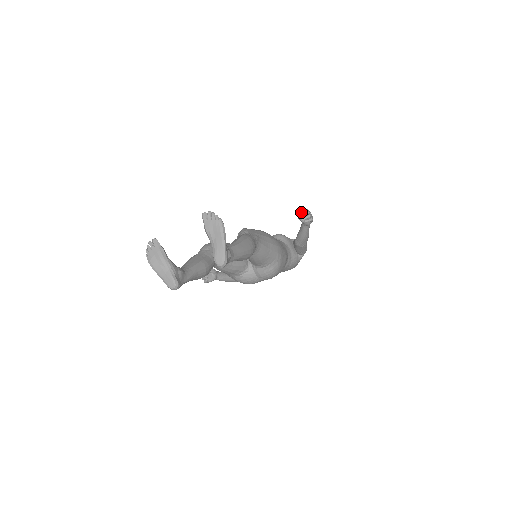
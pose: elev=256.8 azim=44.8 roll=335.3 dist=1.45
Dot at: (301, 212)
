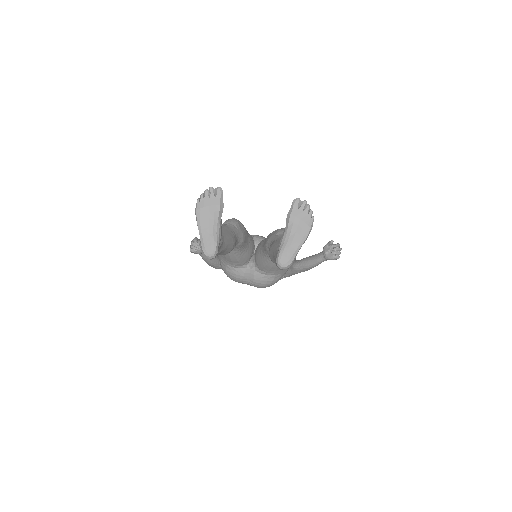
Dot at: (336, 245)
